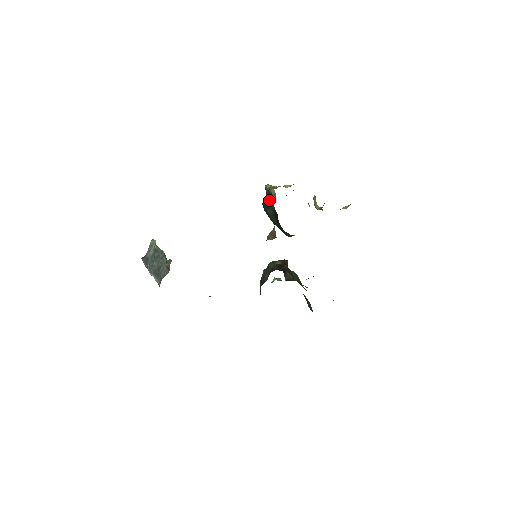
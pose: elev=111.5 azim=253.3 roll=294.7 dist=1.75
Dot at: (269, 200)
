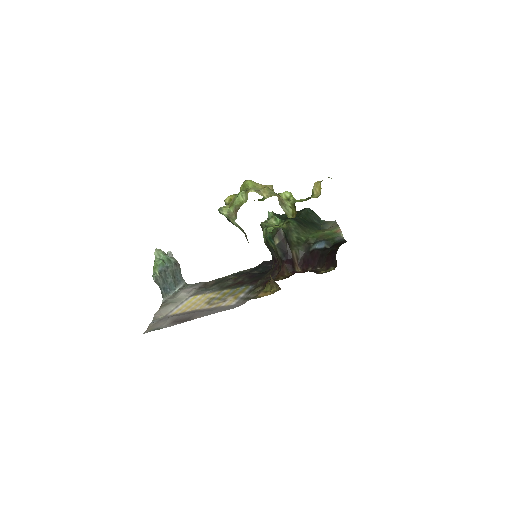
Dot at: occluded
